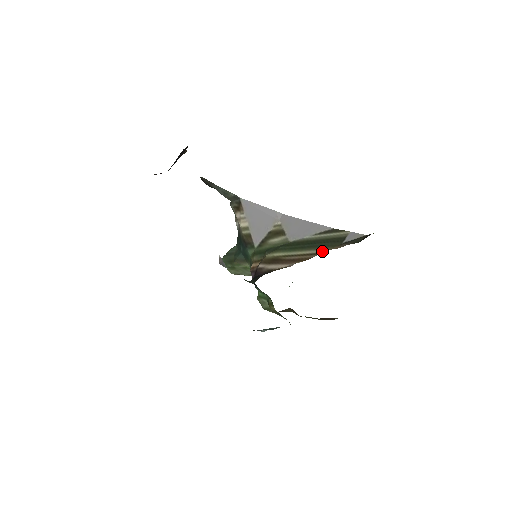
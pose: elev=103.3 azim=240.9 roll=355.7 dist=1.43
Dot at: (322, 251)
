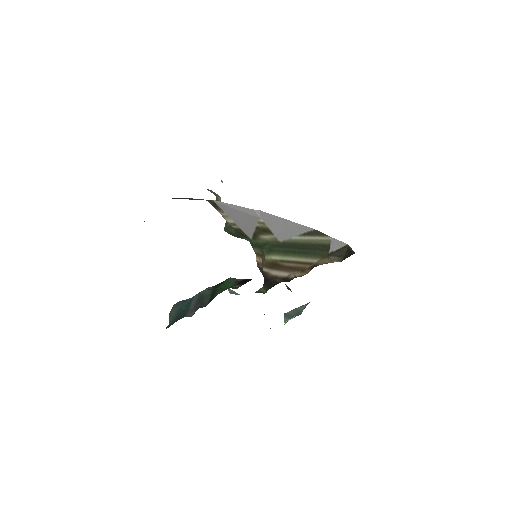
Dot at: (313, 261)
